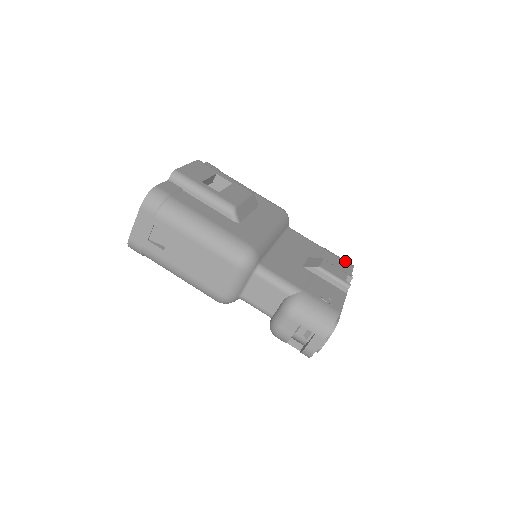
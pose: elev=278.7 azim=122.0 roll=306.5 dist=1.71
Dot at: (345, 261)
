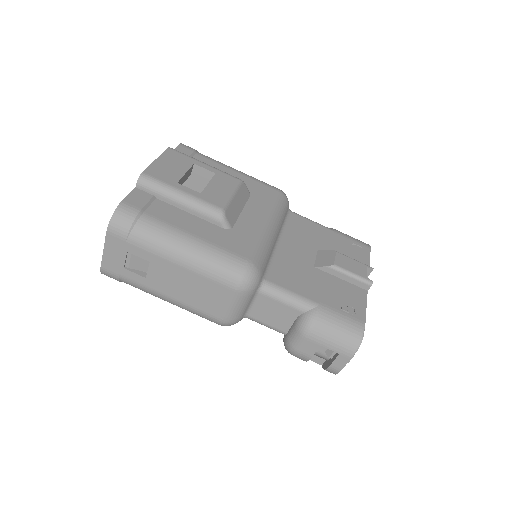
Dot at: (360, 242)
